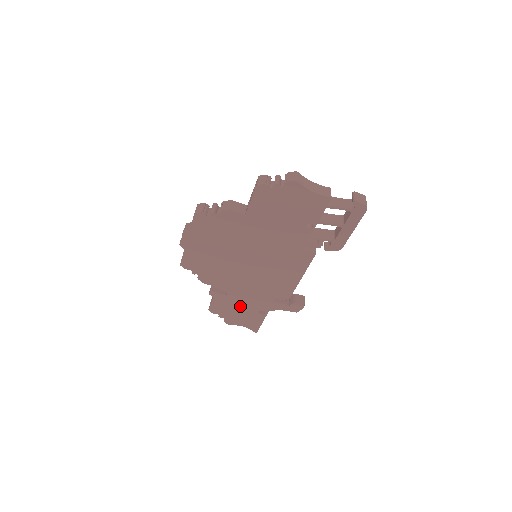
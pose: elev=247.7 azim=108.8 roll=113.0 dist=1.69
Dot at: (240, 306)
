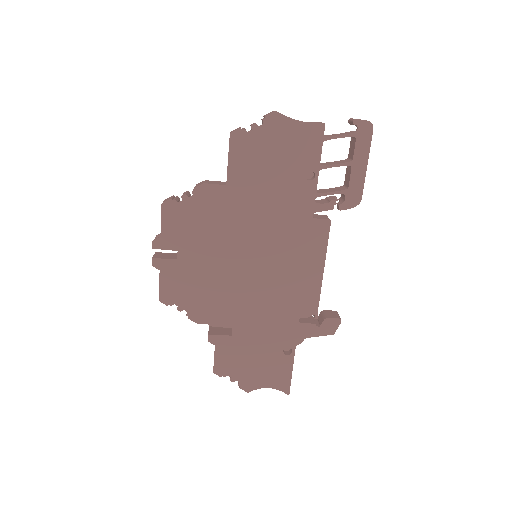
Dot at: (255, 349)
